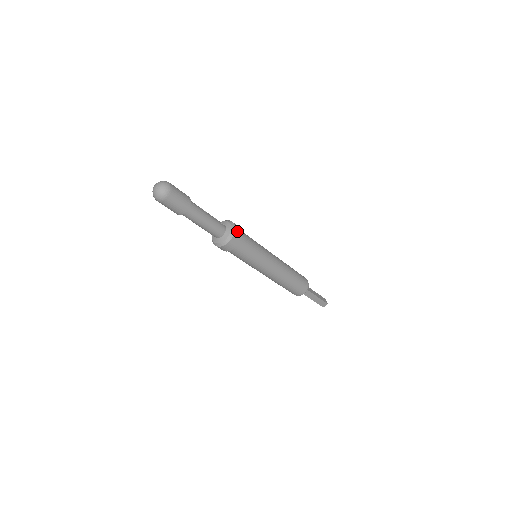
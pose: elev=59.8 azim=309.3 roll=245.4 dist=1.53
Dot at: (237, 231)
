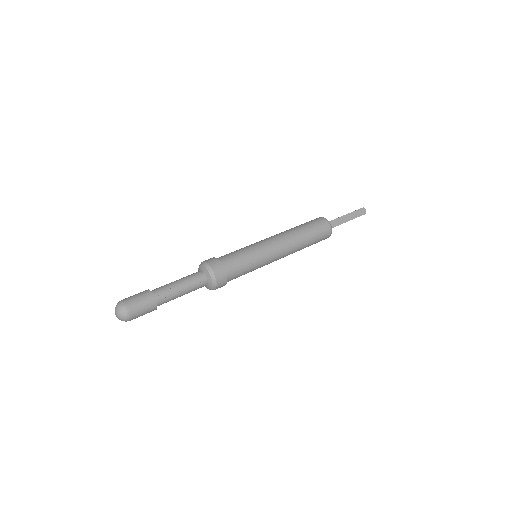
Dot at: (219, 278)
